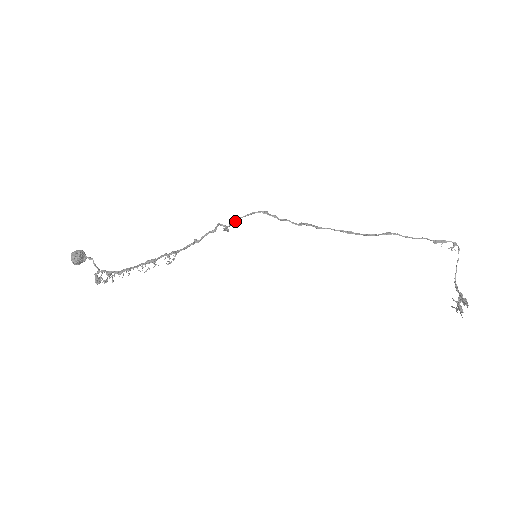
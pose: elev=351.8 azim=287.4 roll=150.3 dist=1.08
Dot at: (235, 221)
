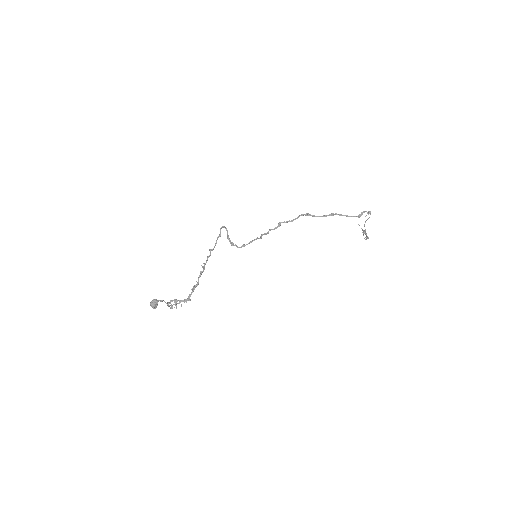
Dot at: occluded
